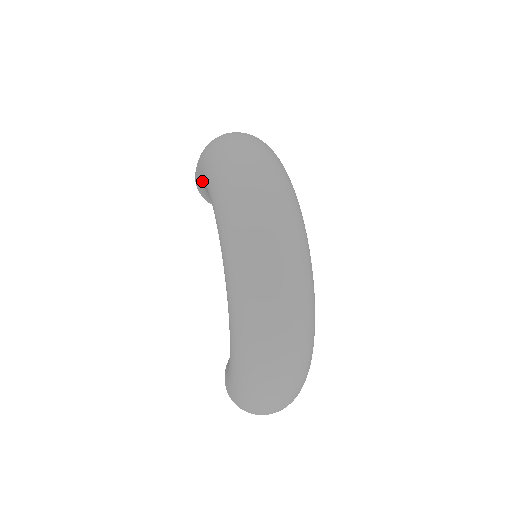
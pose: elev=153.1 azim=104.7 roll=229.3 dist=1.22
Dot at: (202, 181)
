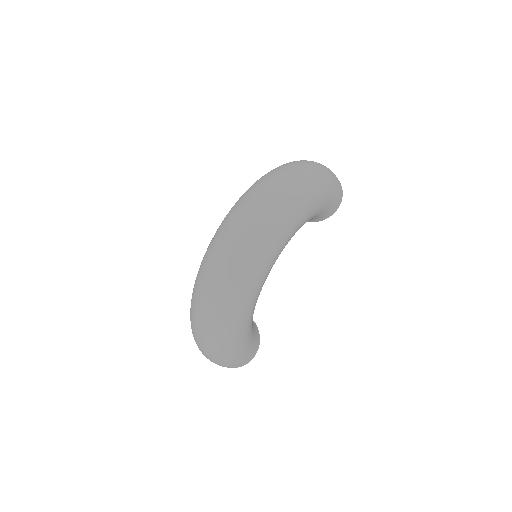
Dot at: occluded
